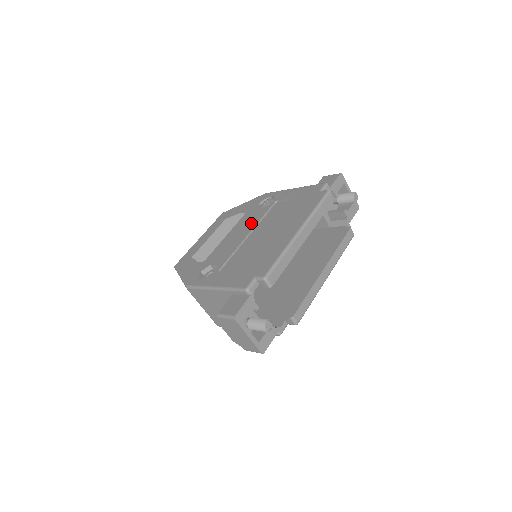
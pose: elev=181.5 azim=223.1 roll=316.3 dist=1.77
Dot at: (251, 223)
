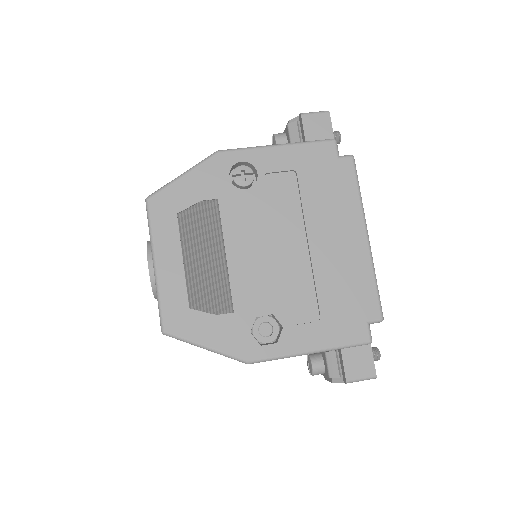
Dot at: (259, 225)
